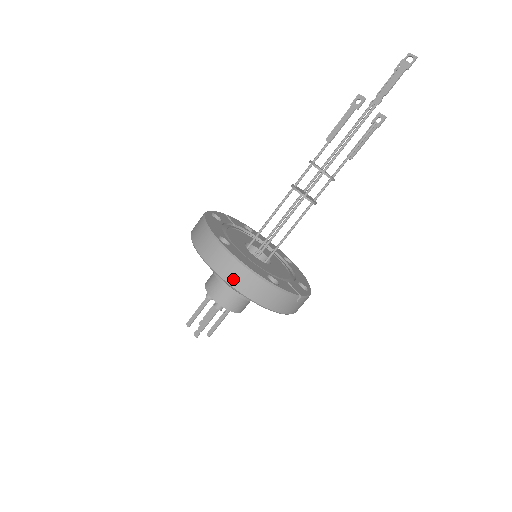
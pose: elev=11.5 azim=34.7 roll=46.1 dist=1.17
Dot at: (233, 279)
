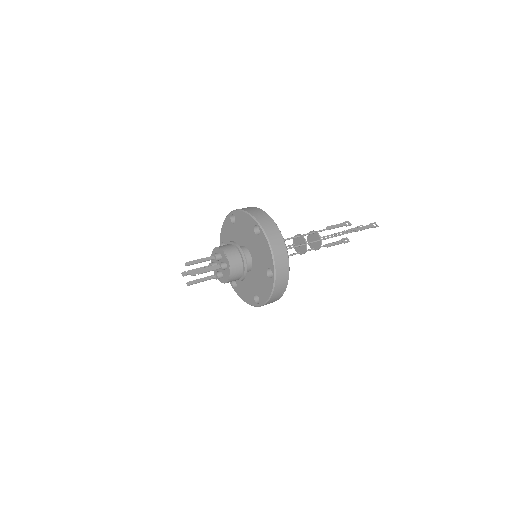
Dot at: (276, 248)
